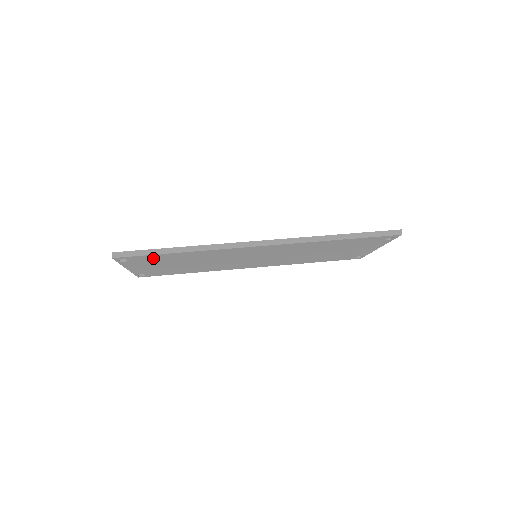
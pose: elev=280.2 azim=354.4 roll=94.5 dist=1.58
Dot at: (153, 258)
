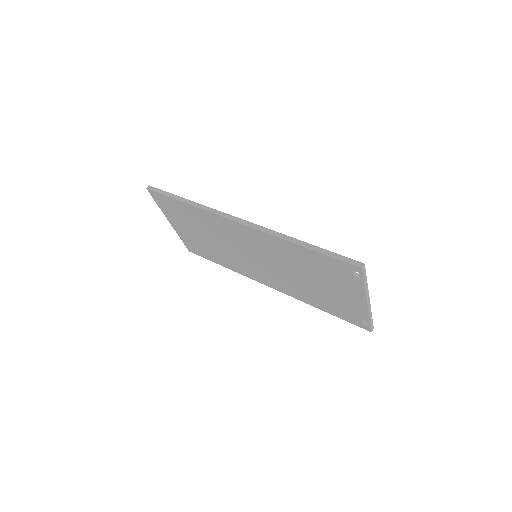
Dot at: (173, 206)
